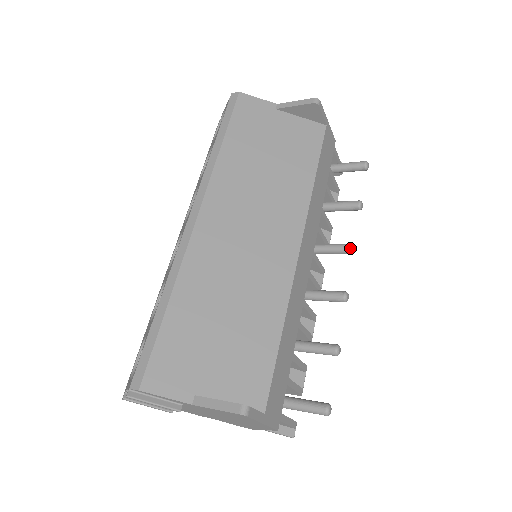
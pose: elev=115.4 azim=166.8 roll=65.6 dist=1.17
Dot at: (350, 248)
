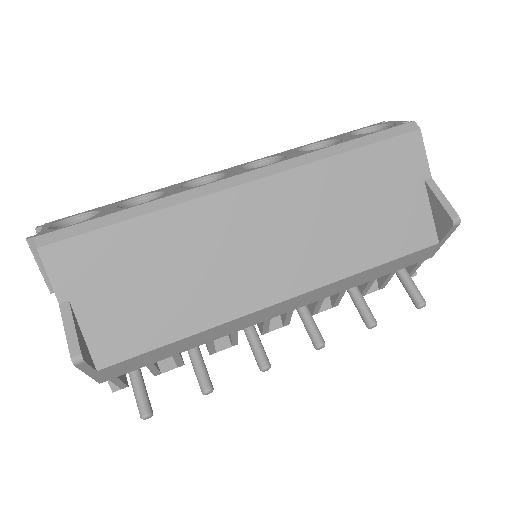
Dot at: (318, 343)
